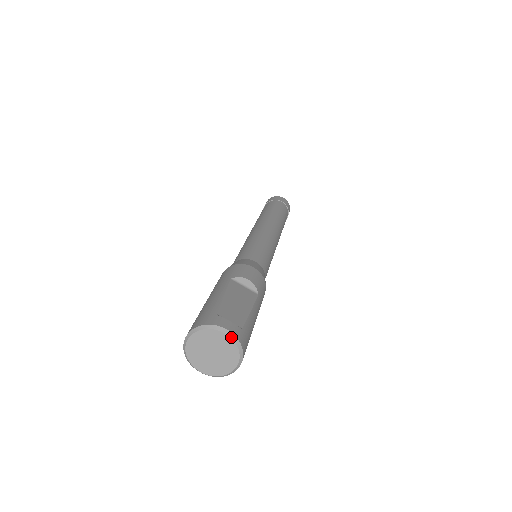
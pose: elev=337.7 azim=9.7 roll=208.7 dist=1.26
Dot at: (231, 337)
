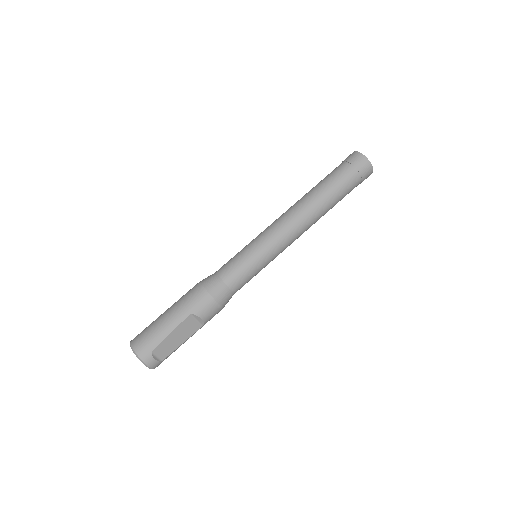
Dot at: (149, 368)
